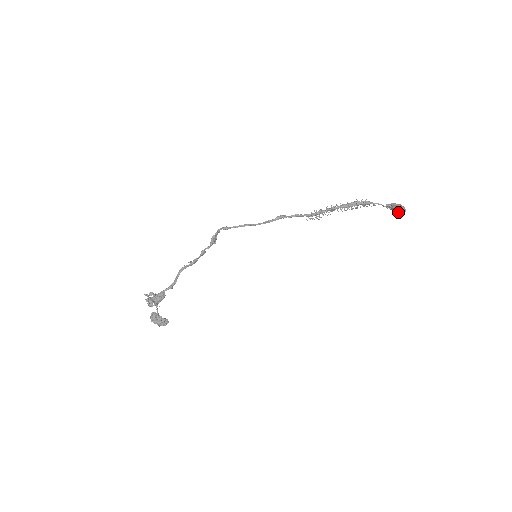
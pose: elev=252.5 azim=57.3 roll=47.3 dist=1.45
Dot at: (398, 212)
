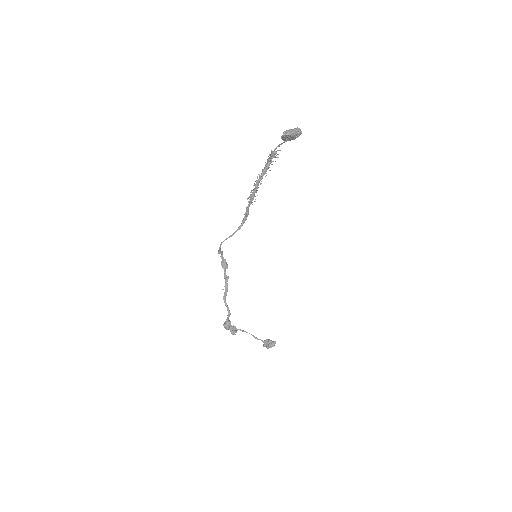
Dot at: (292, 137)
